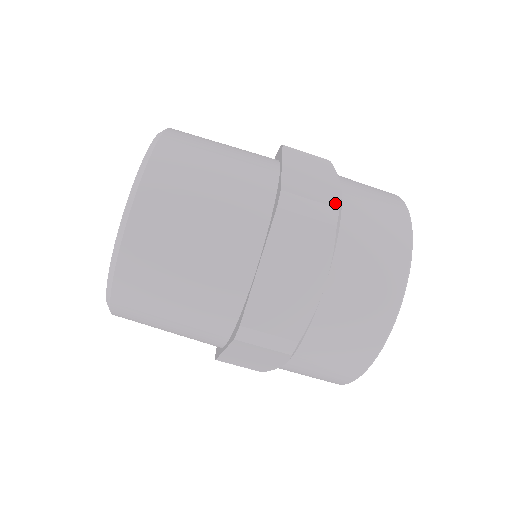
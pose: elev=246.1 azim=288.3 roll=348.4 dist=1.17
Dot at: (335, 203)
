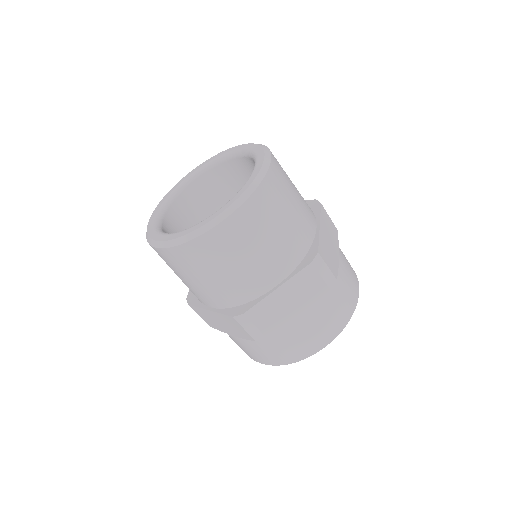
Dot at: (270, 333)
